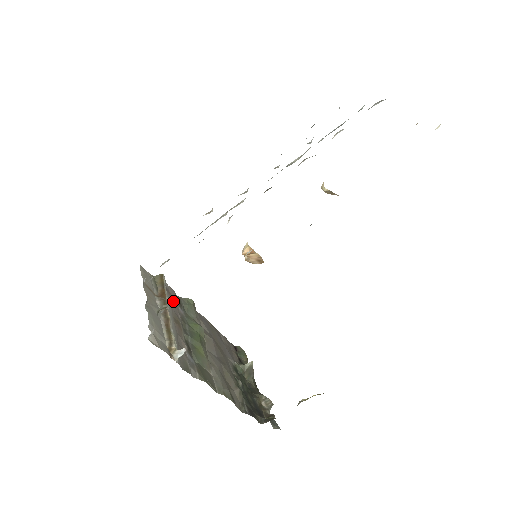
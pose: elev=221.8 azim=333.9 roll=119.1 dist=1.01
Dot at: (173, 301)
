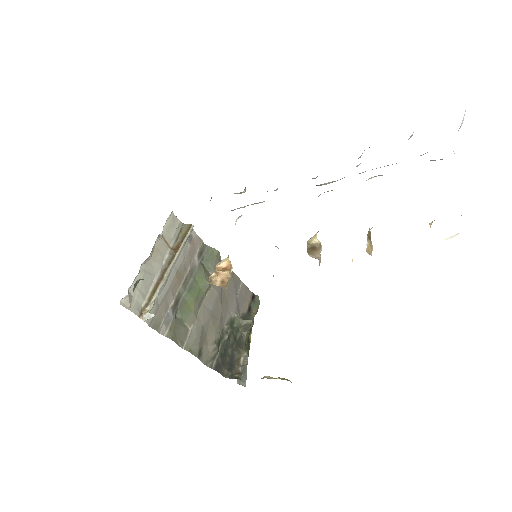
Dot at: (192, 252)
